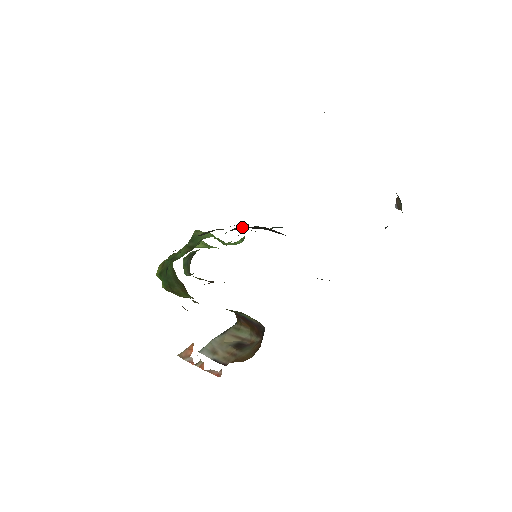
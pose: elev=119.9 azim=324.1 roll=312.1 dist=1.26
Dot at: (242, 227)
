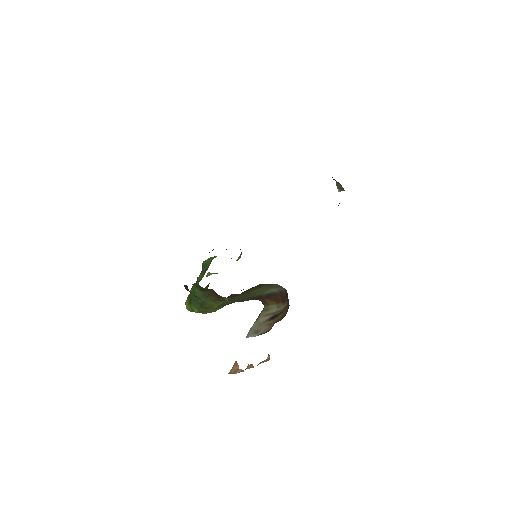
Dot at: occluded
